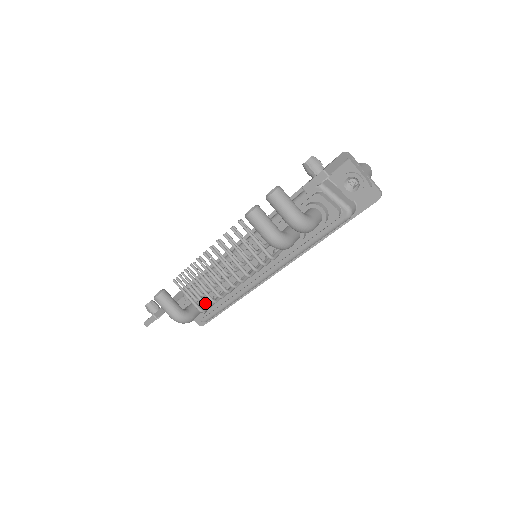
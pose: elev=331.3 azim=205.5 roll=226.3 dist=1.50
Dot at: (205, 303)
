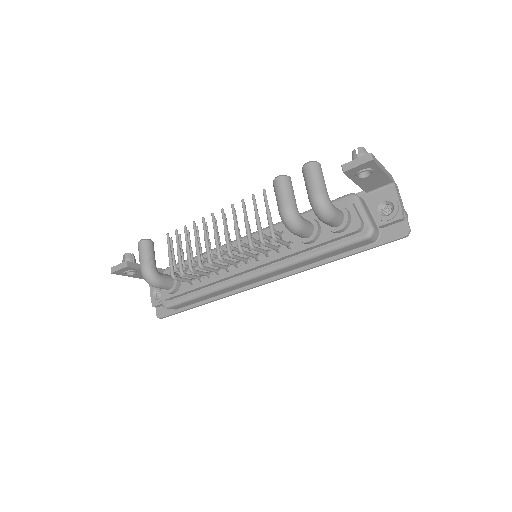
Dot at: (182, 268)
